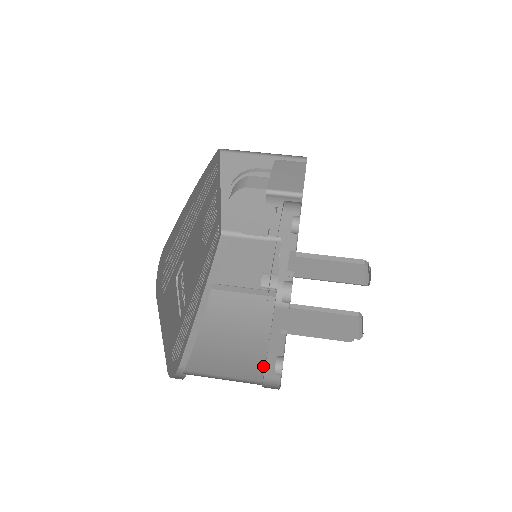
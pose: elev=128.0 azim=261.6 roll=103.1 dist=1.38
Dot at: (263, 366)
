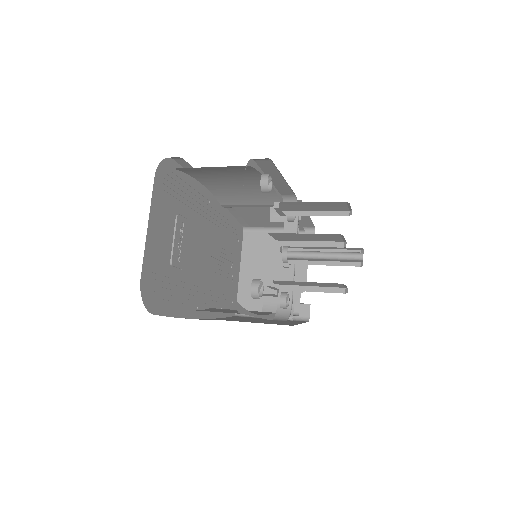
Dot at: (242, 307)
